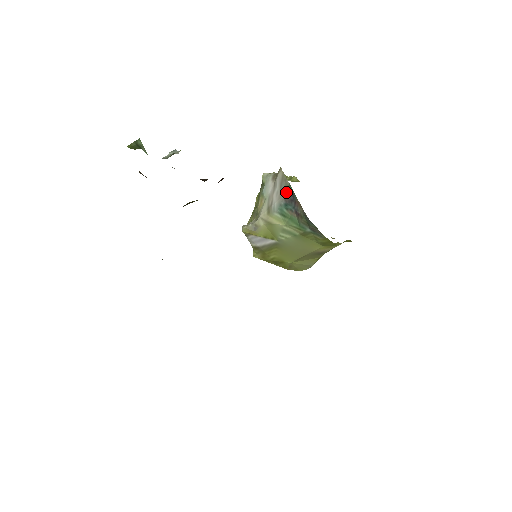
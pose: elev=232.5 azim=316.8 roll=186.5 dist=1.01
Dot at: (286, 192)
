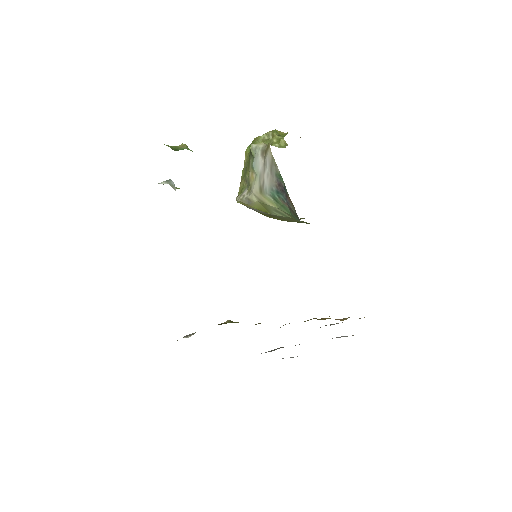
Dot at: (277, 179)
